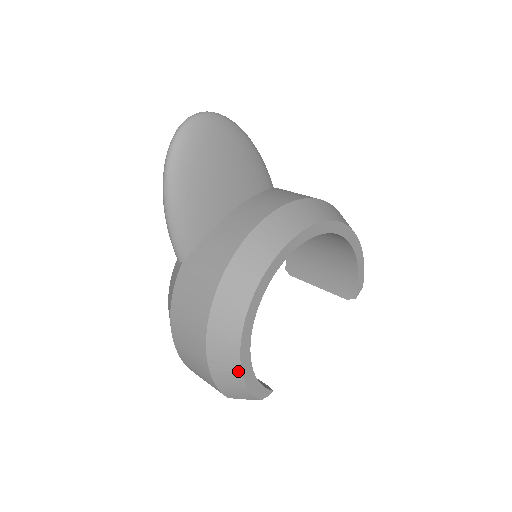
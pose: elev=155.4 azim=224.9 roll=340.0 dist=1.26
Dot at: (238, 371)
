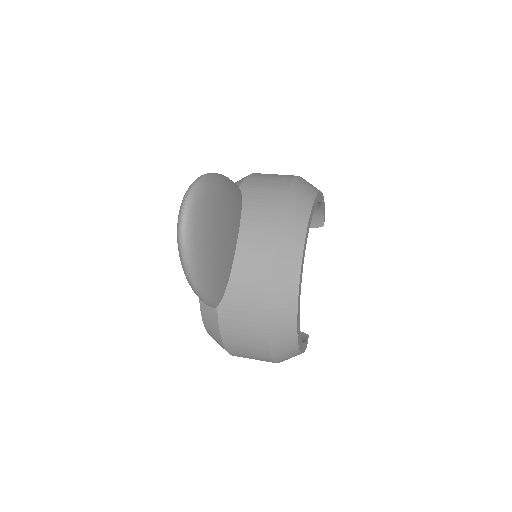
Dot at: (297, 353)
